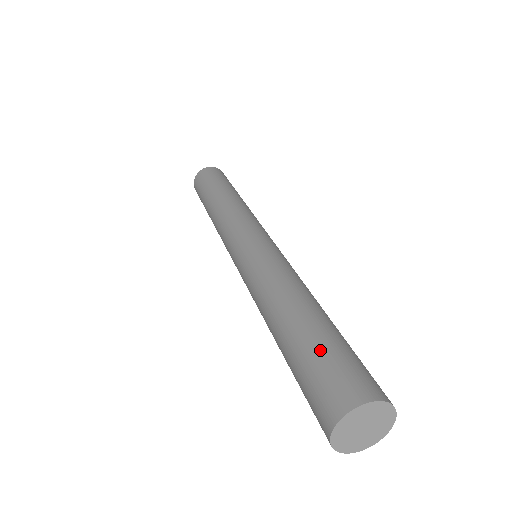
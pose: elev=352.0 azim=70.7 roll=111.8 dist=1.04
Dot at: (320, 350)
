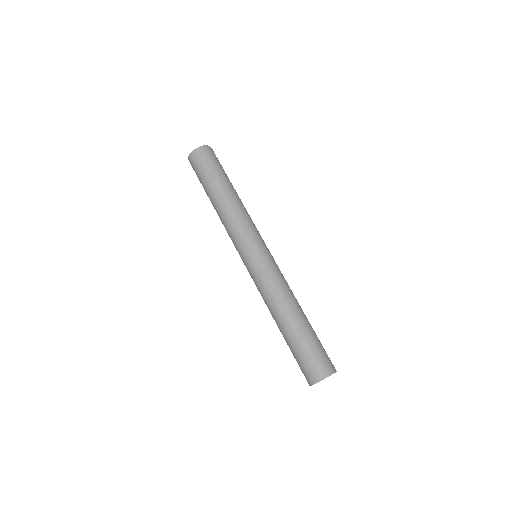
Dot at: (307, 347)
